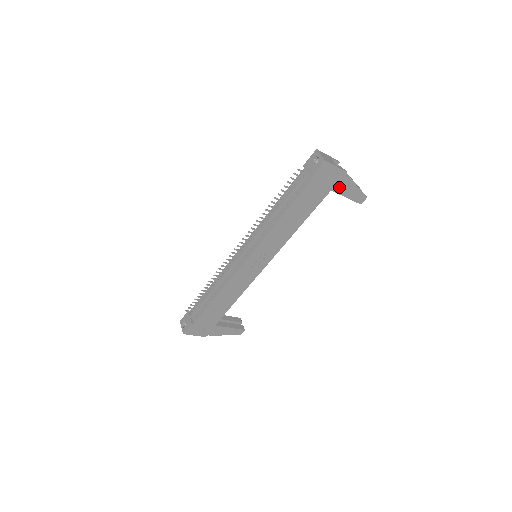
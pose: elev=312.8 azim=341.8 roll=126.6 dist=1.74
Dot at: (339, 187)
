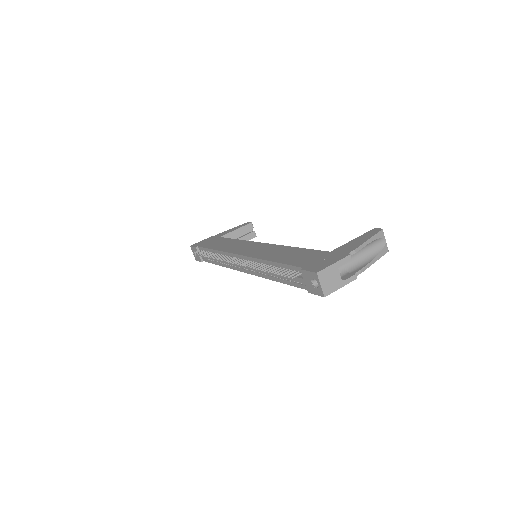
Dot at: occluded
